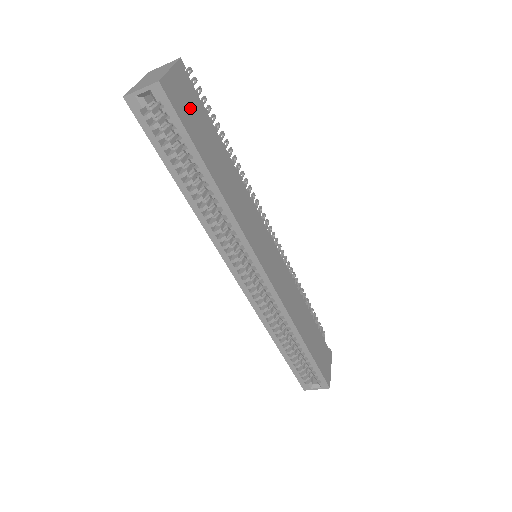
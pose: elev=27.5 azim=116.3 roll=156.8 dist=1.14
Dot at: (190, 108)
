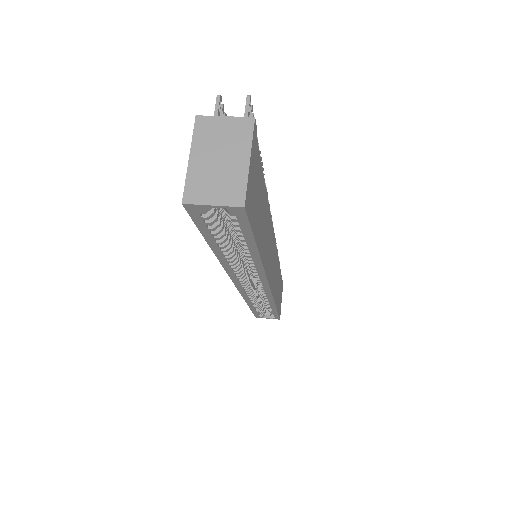
Dot at: (255, 190)
